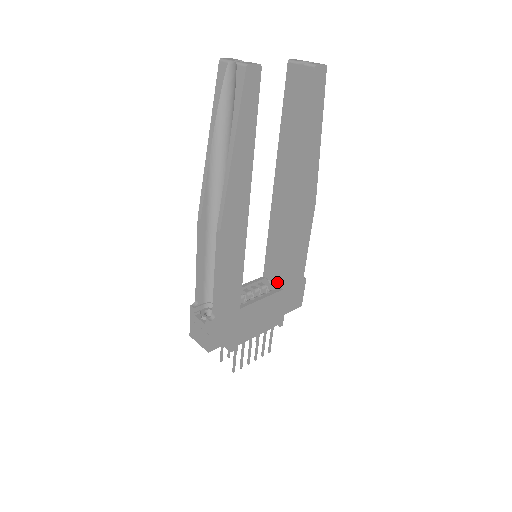
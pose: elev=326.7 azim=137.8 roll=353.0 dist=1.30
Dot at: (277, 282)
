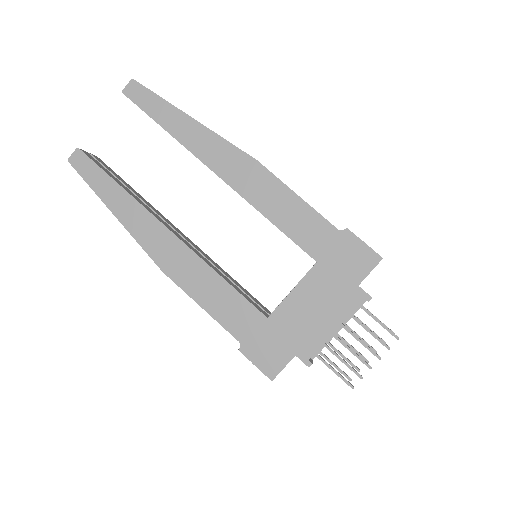
Dot at: occluded
